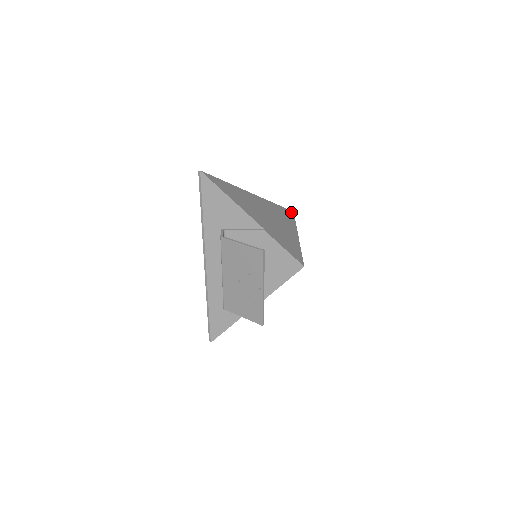
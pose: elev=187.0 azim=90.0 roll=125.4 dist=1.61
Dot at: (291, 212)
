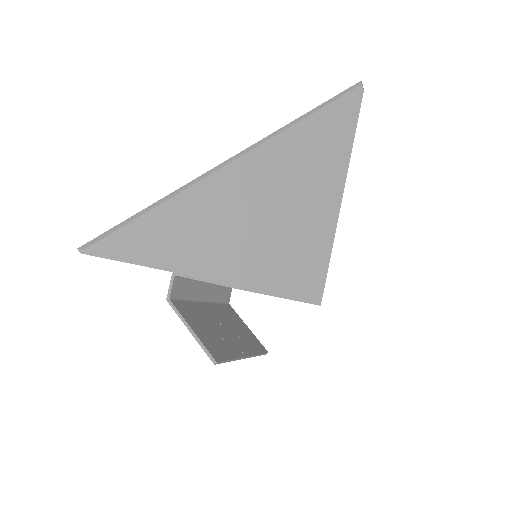
Dot at: (354, 96)
